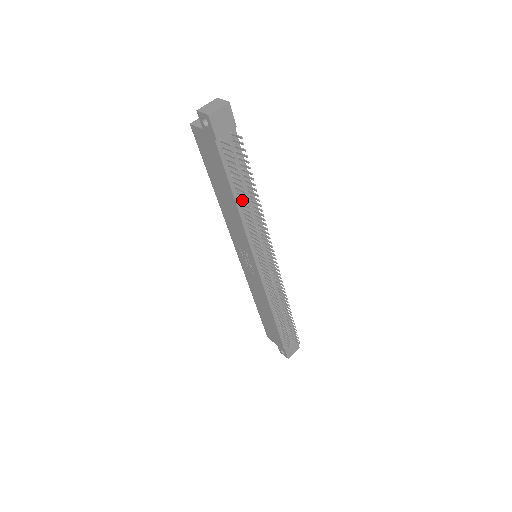
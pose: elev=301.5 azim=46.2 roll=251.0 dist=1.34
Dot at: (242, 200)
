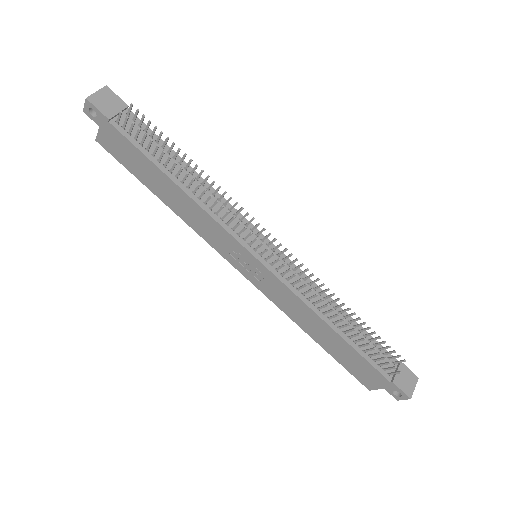
Dot at: (178, 174)
